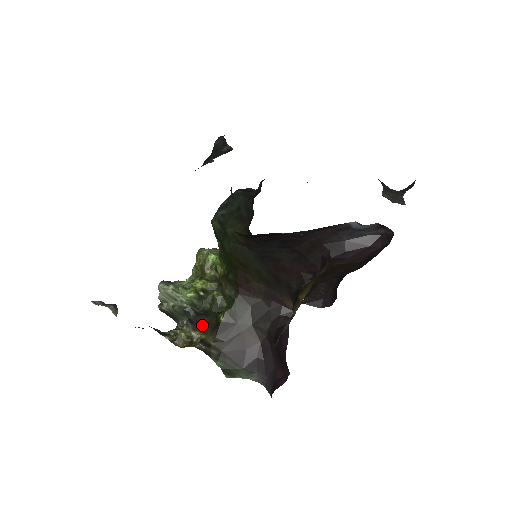
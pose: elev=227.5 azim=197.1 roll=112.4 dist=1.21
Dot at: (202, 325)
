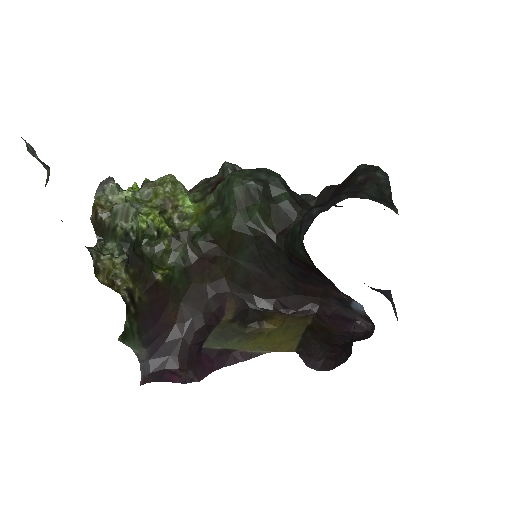
Dot at: (135, 270)
